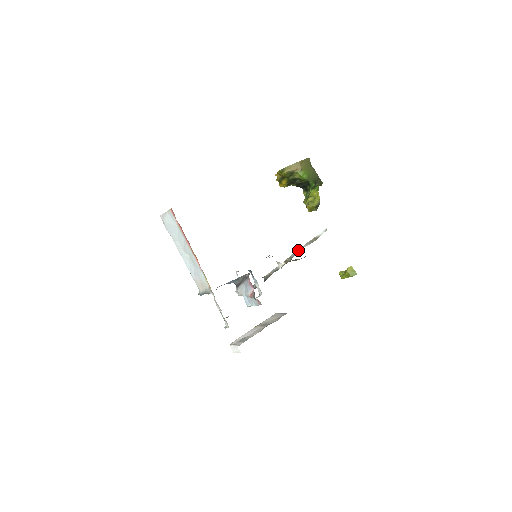
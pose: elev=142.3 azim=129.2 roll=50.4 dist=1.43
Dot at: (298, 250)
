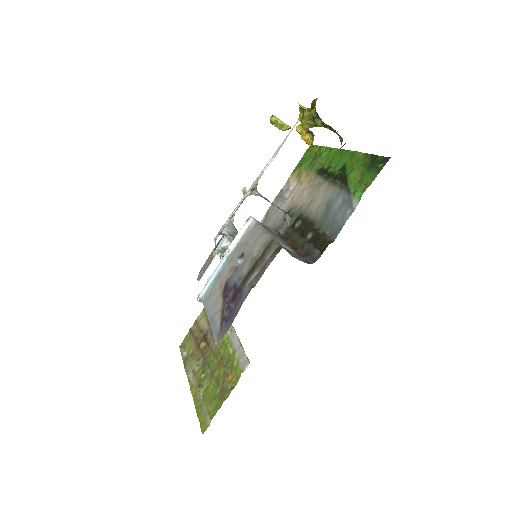
Dot at: occluded
